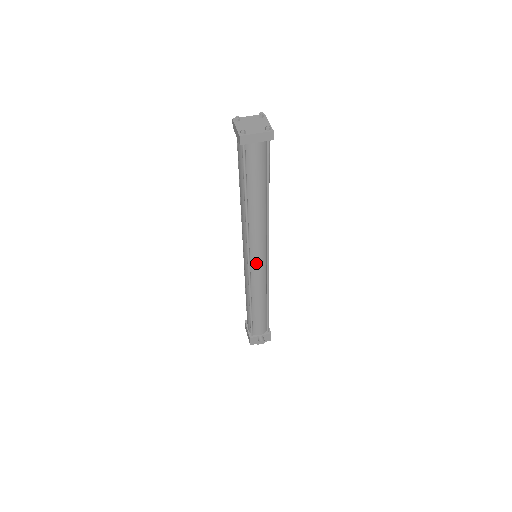
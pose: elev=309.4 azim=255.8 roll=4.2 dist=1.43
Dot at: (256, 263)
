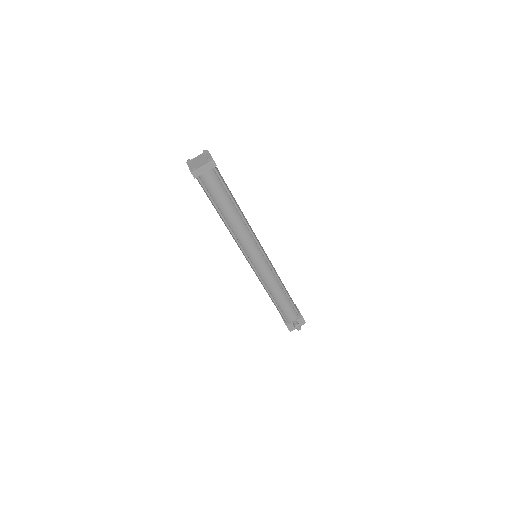
Dot at: (256, 261)
